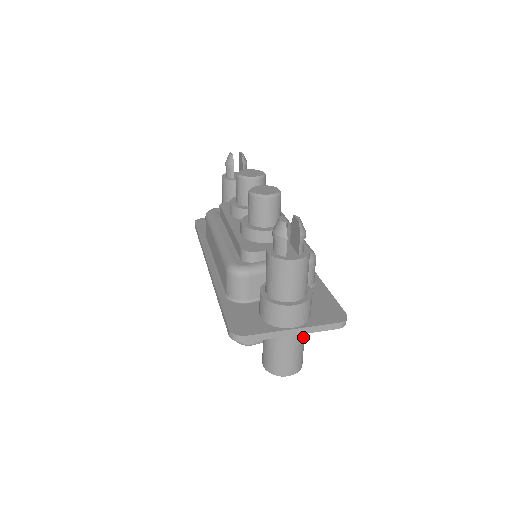
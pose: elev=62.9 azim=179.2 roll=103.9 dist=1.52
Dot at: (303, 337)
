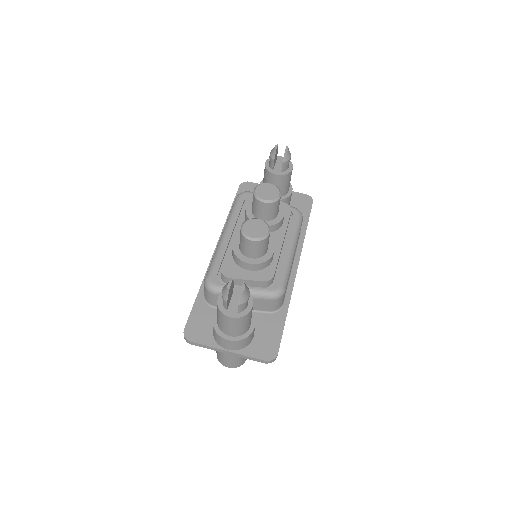
Dot at: occluded
